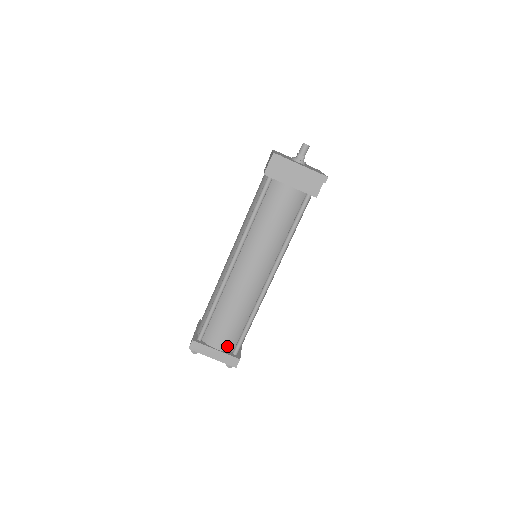
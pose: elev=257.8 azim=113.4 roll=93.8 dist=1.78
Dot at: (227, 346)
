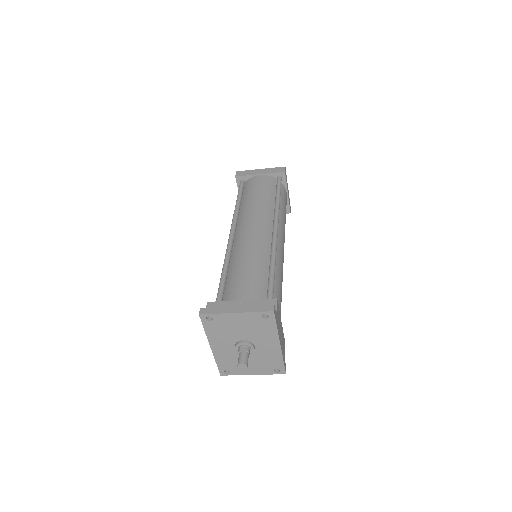
Dot at: occluded
